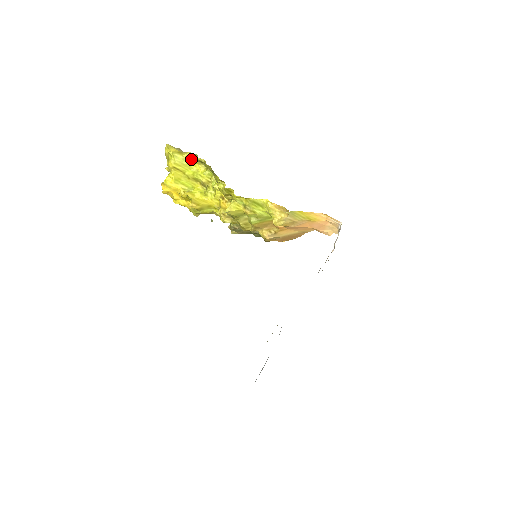
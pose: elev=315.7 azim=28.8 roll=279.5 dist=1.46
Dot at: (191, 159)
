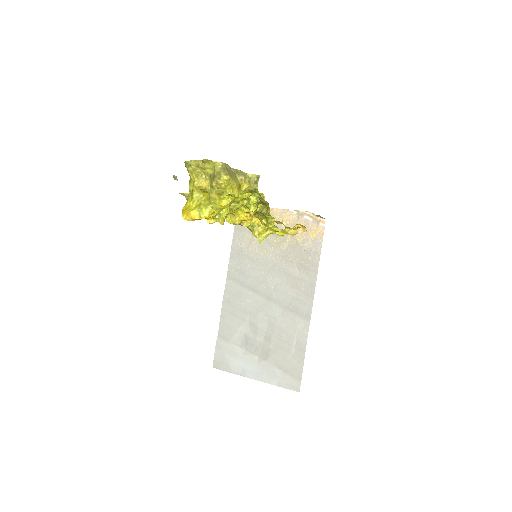
Dot at: (248, 192)
